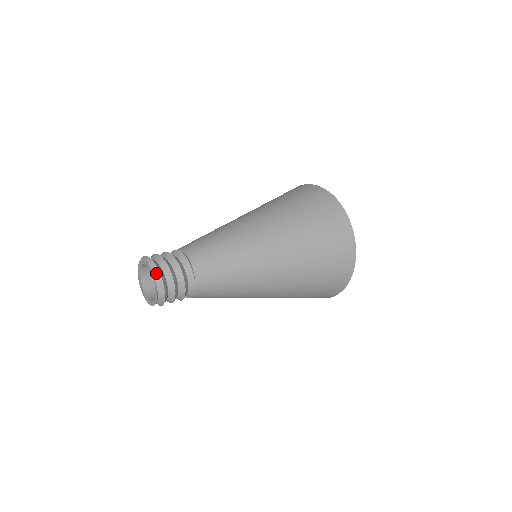
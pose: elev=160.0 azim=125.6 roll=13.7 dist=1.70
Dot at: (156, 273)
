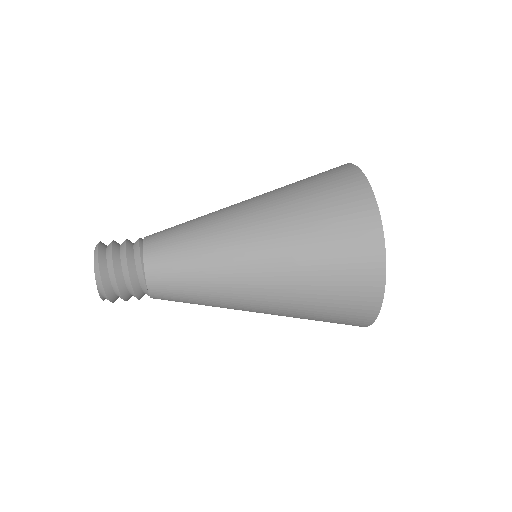
Dot at: (96, 269)
